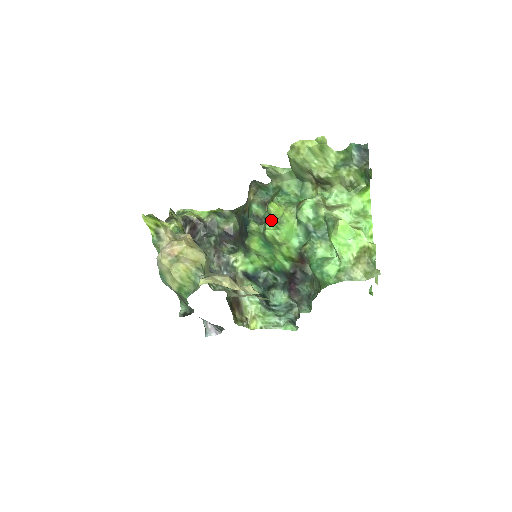
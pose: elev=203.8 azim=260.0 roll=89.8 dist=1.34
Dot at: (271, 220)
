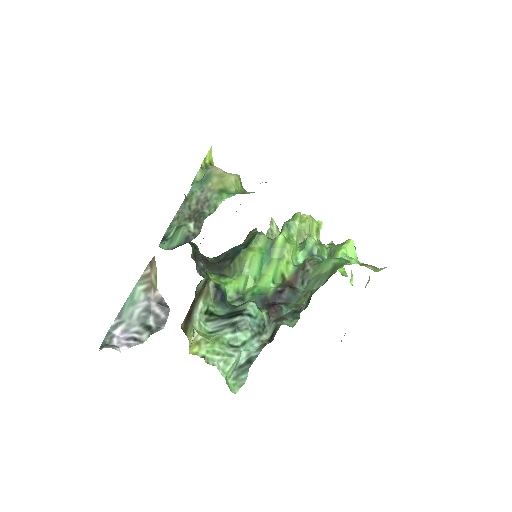
Dot at: (289, 229)
